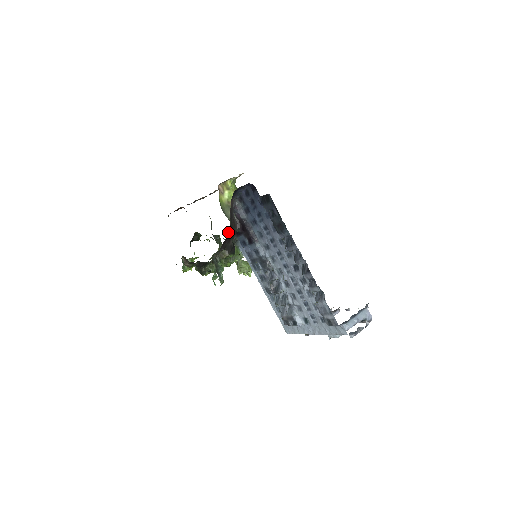
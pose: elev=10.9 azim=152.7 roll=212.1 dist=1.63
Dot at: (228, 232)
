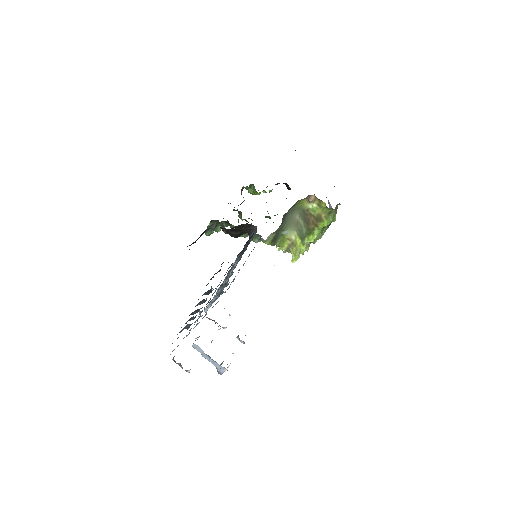
Dot at: (226, 229)
